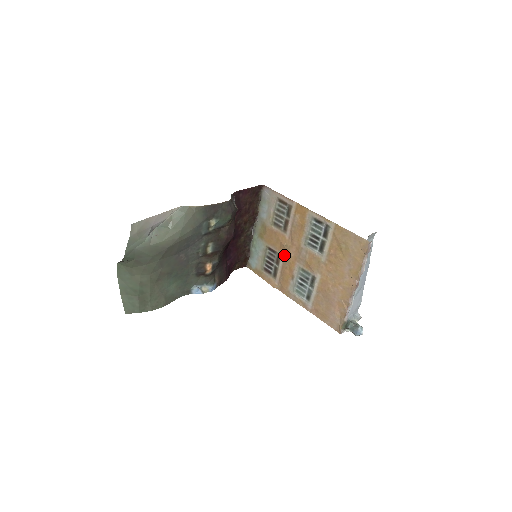
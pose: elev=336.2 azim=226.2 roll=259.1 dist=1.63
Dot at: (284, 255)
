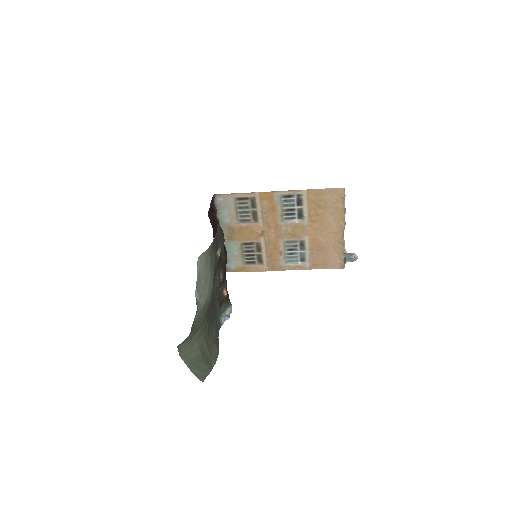
Dot at: (264, 241)
